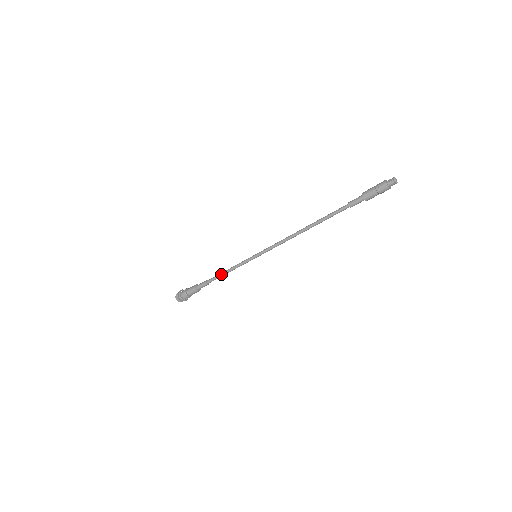
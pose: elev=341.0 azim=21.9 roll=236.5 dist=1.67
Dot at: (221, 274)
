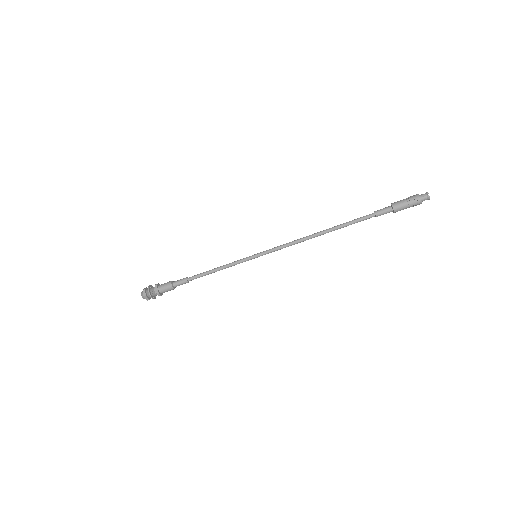
Dot at: occluded
